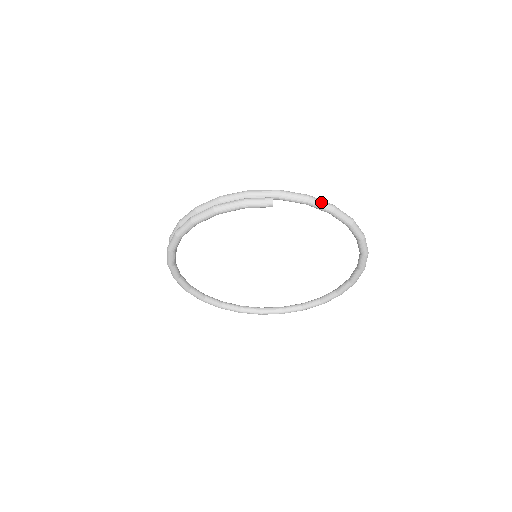
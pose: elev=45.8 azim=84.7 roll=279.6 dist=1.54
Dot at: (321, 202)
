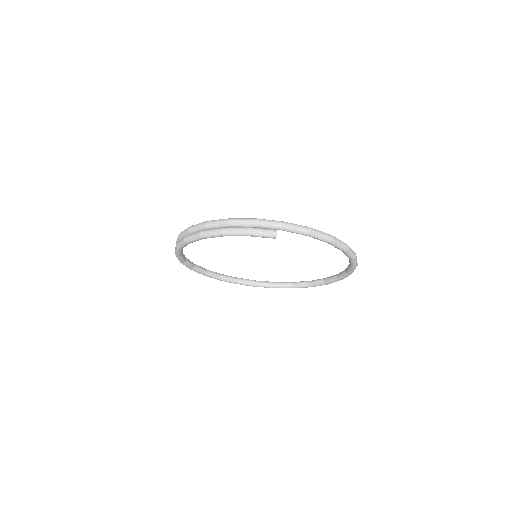
Dot at: (321, 235)
